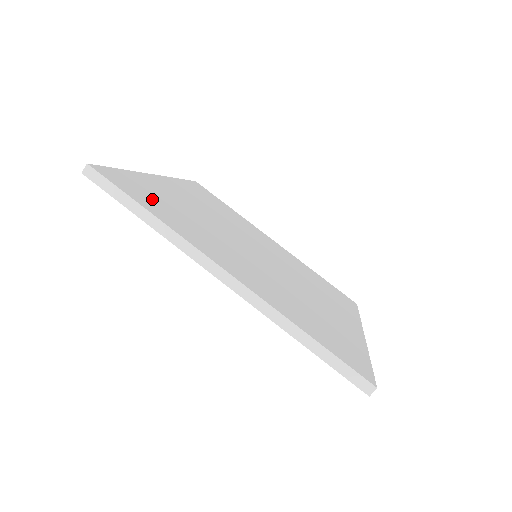
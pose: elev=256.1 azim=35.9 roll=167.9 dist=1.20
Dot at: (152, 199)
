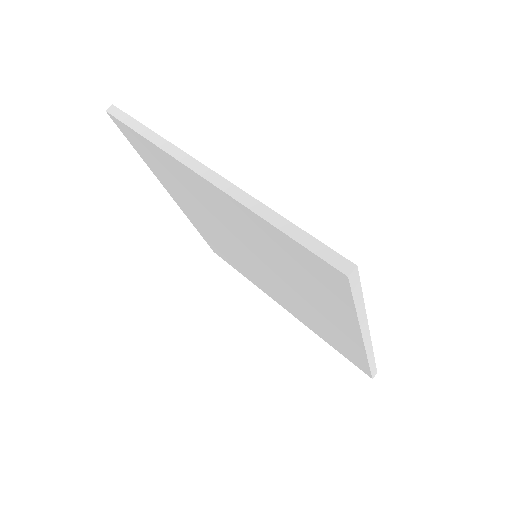
Dot at: occluded
